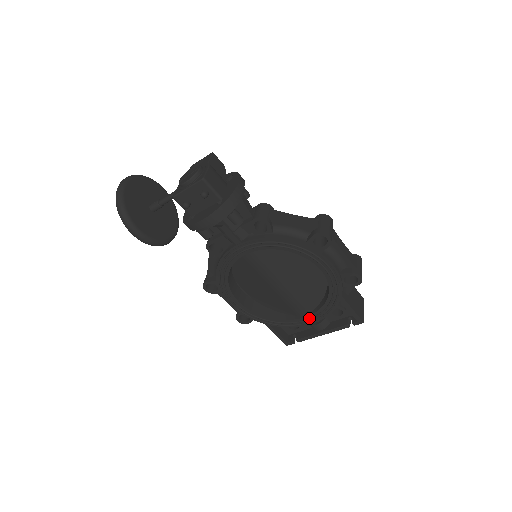
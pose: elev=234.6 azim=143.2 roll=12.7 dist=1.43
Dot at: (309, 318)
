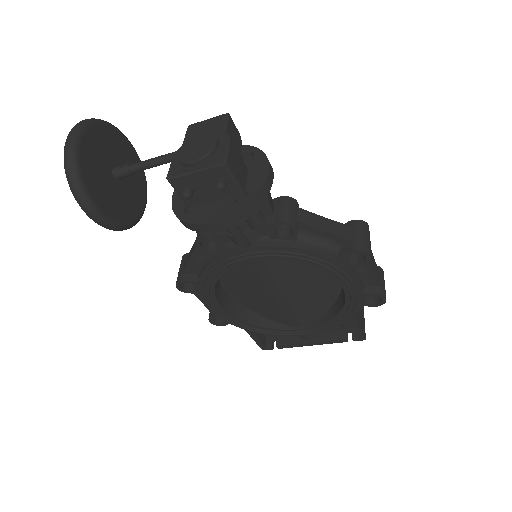
Dot at: (304, 330)
